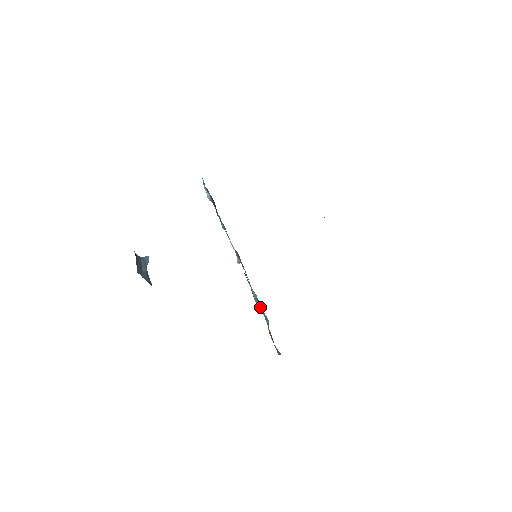
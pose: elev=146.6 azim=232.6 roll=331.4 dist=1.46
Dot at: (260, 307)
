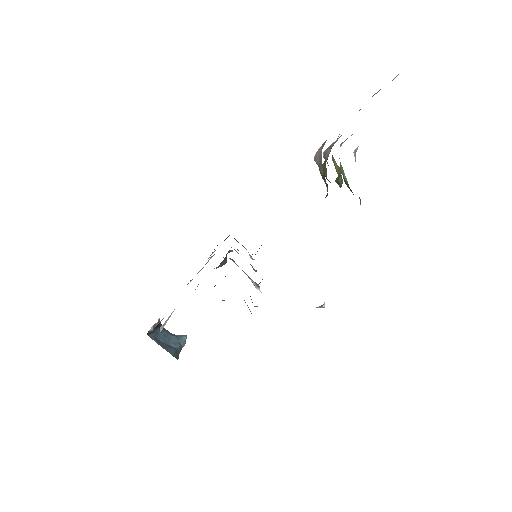
Dot at: occluded
